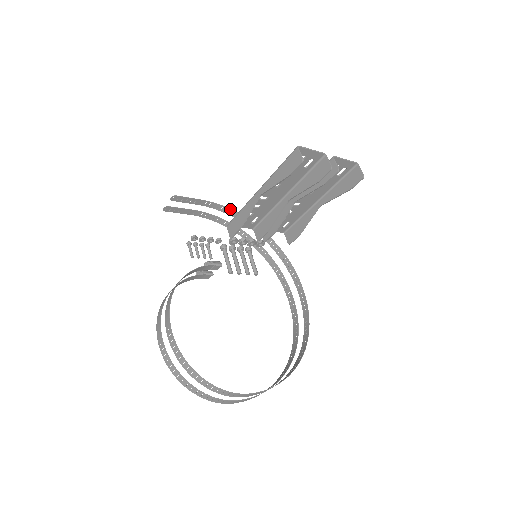
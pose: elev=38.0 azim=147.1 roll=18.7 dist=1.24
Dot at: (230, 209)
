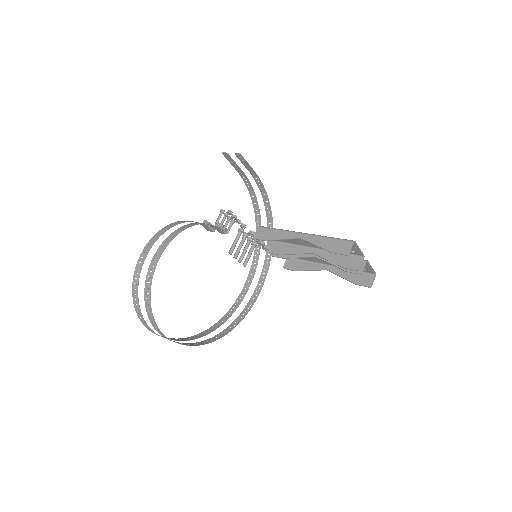
Dot at: occluded
